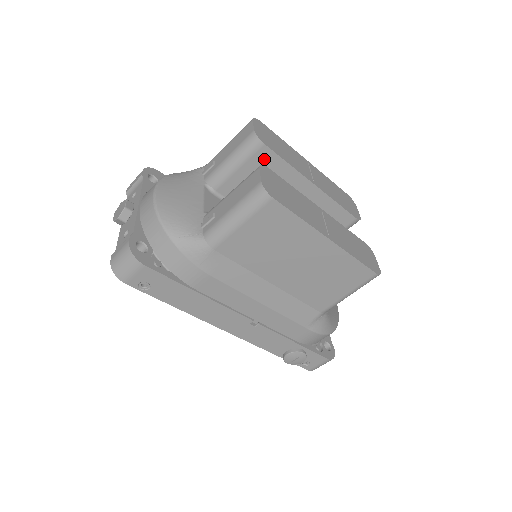
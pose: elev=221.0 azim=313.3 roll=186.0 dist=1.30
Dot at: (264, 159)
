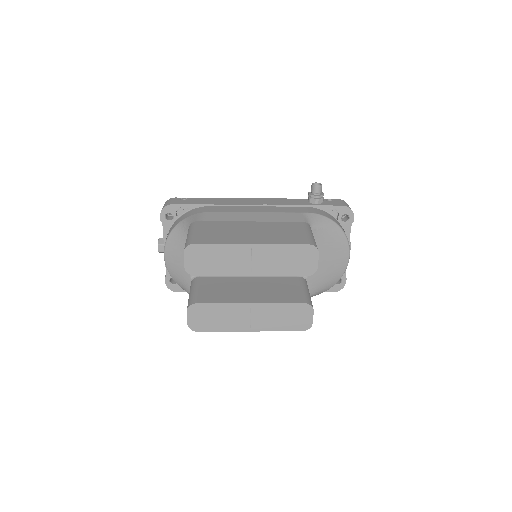
Dot at: occluded
